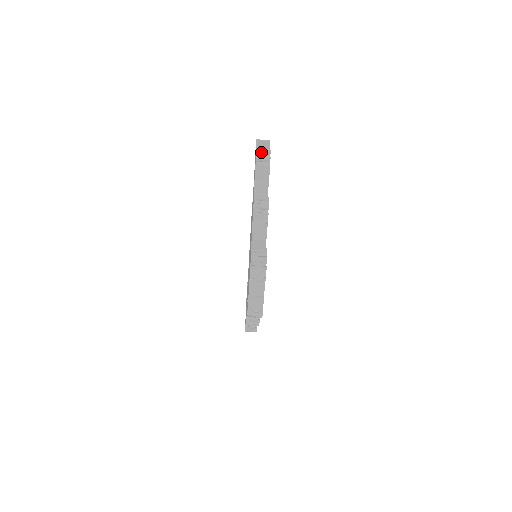
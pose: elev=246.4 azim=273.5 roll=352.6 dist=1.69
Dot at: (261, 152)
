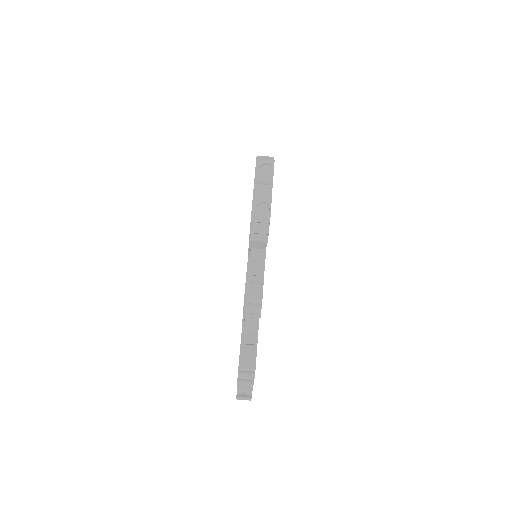
Dot at: occluded
